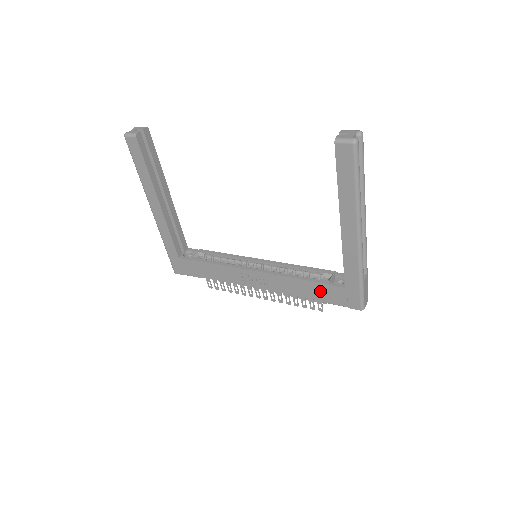
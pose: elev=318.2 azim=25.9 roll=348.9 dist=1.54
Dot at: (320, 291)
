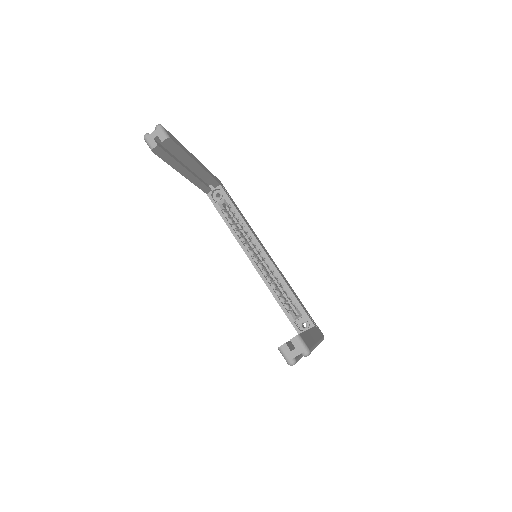
Dot at: occluded
